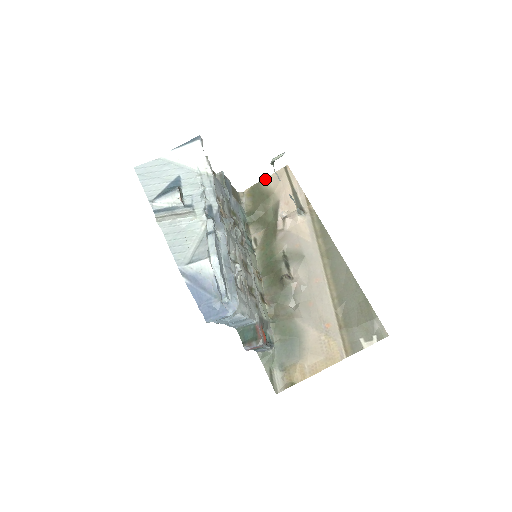
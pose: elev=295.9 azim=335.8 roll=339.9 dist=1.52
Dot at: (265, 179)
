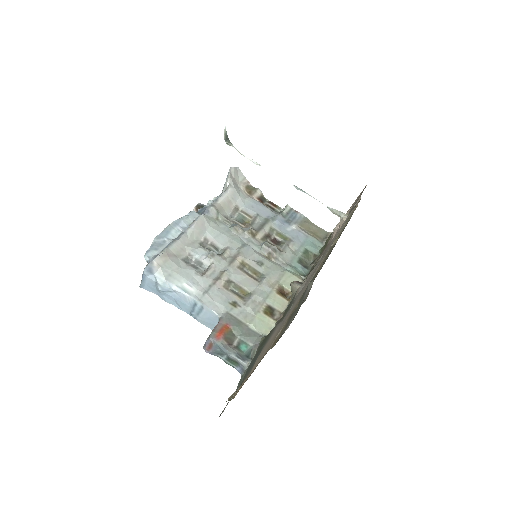
Dot at: occluded
